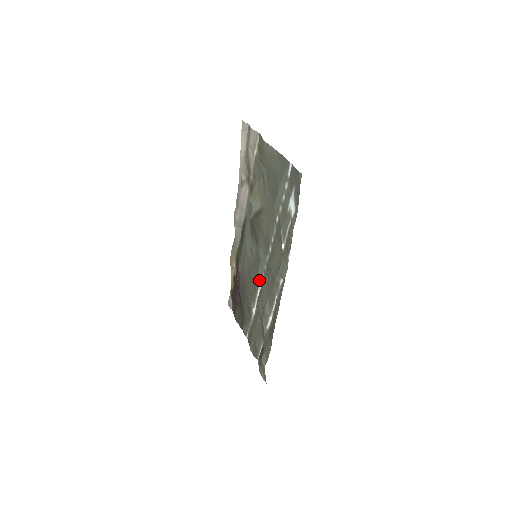
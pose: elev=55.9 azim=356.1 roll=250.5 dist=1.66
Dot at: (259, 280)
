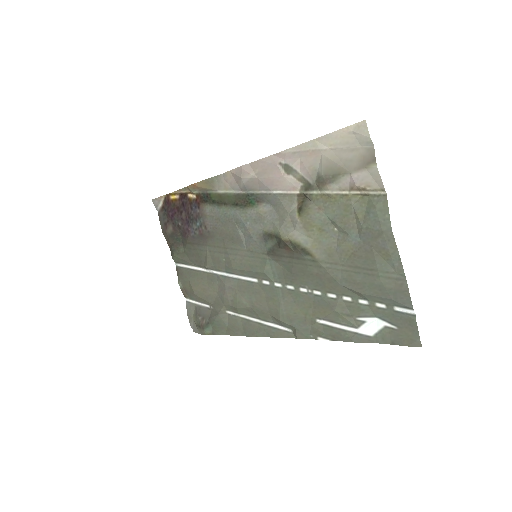
Dot at: (244, 274)
